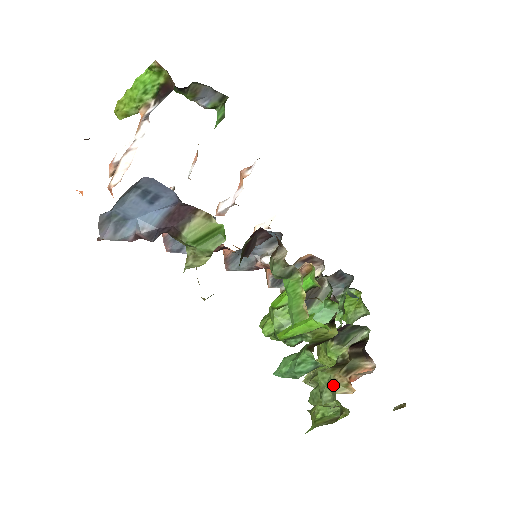
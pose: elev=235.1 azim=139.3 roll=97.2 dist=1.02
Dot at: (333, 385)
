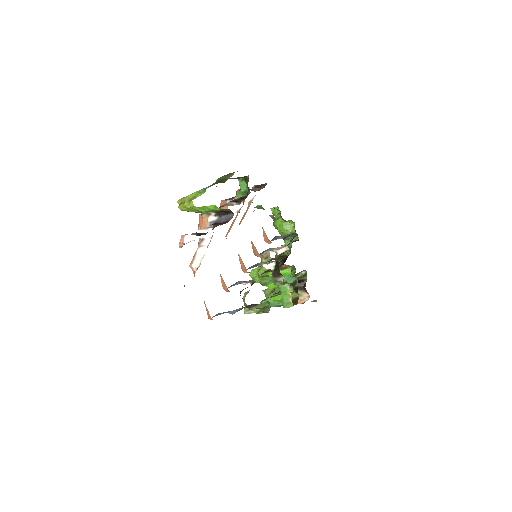
Dot at: occluded
